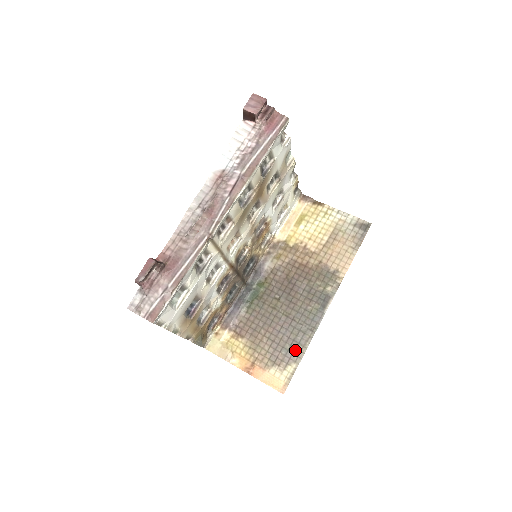
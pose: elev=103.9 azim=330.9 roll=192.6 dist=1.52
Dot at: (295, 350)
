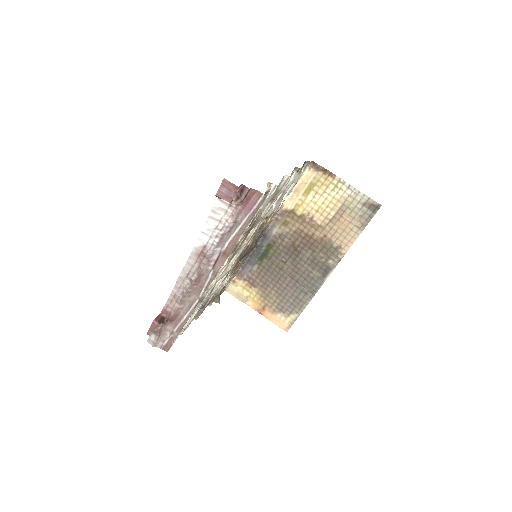
Dot at: (297, 305)
